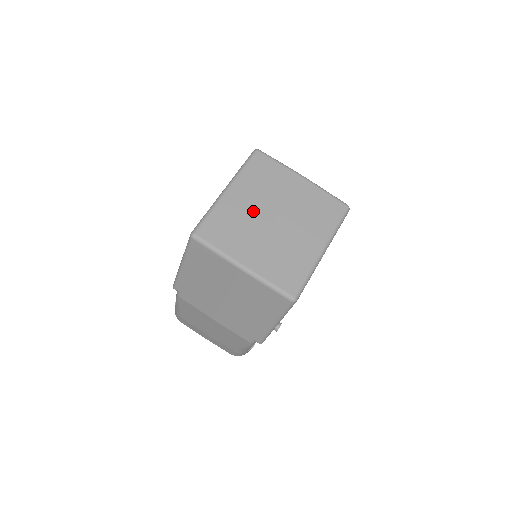
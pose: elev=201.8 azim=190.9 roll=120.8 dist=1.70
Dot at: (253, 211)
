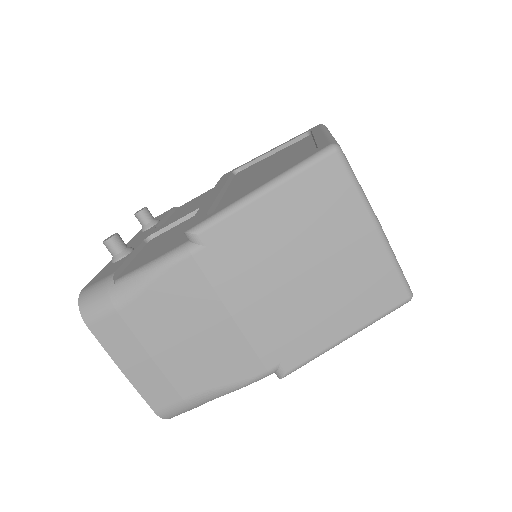
Dot at: occluded
